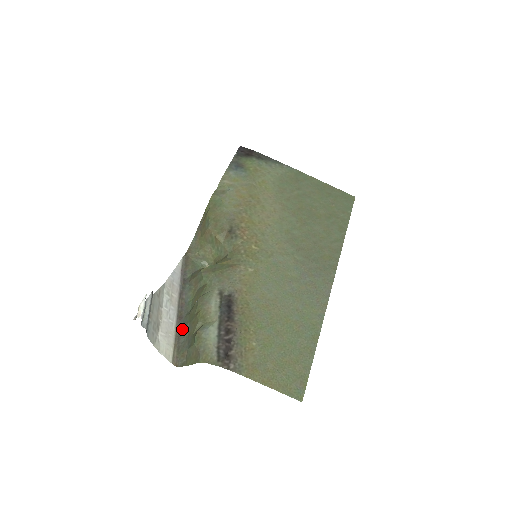
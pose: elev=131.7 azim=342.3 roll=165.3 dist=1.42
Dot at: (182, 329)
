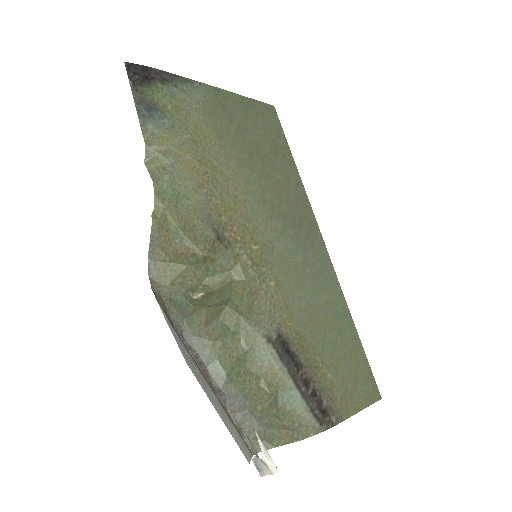
Dot at: (233, 406)
